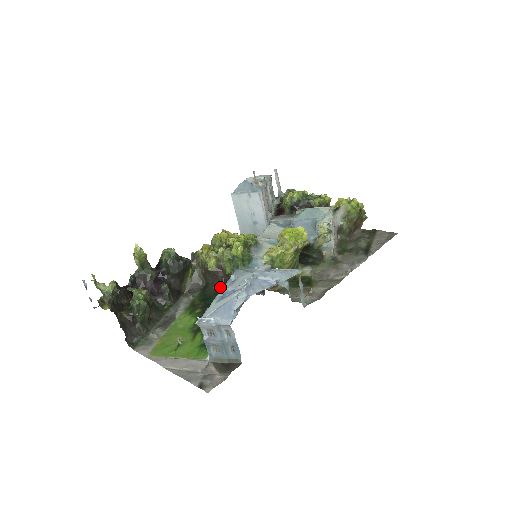
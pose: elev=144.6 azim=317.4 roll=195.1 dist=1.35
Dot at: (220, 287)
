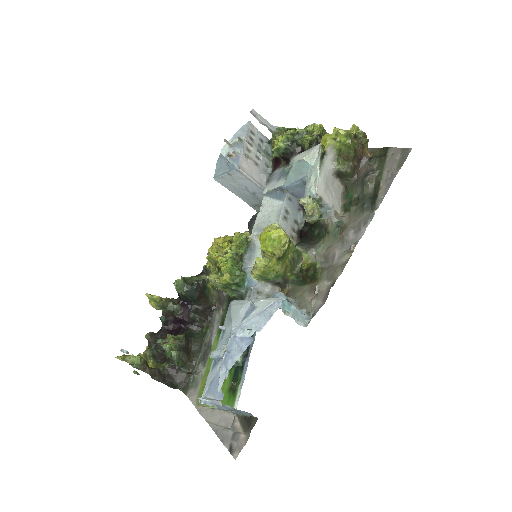
Dot at: occluded
